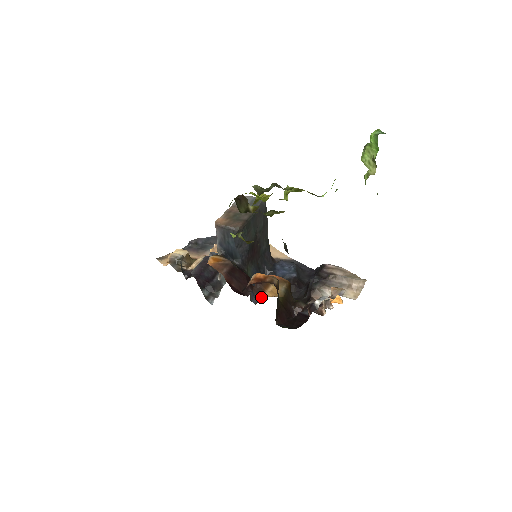
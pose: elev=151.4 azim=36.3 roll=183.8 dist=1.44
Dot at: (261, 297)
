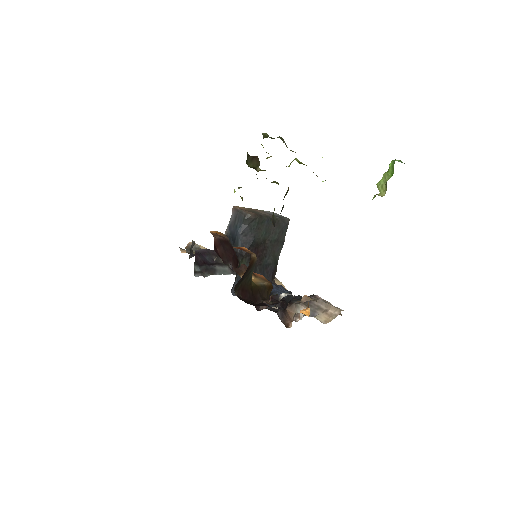
Dot at: occluded
